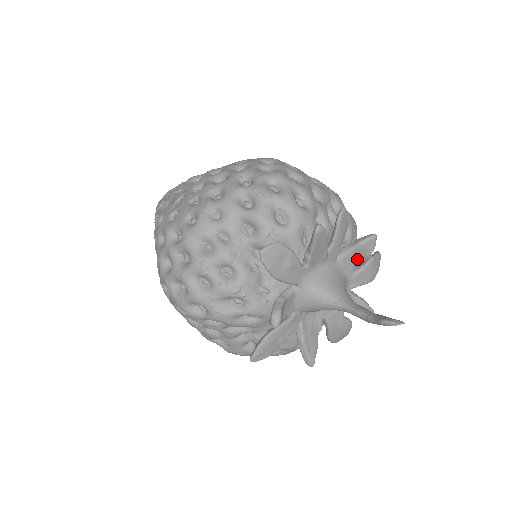
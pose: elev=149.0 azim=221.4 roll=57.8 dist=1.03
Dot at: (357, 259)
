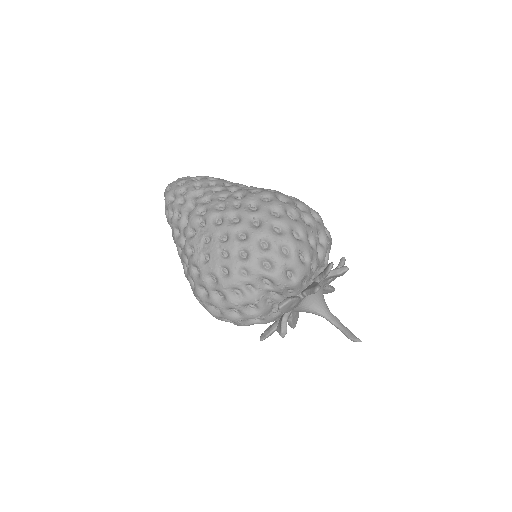
Dot at: (333, 277)
